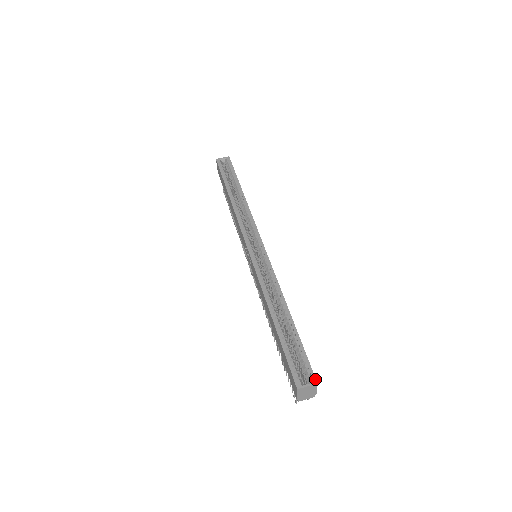
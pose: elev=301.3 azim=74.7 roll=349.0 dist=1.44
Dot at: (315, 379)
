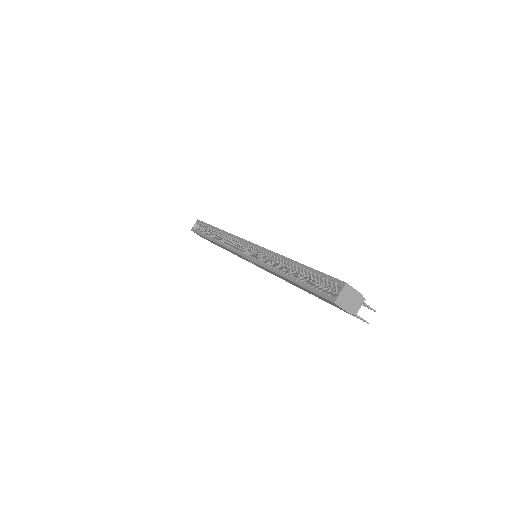
Dot at: (342, 282)
